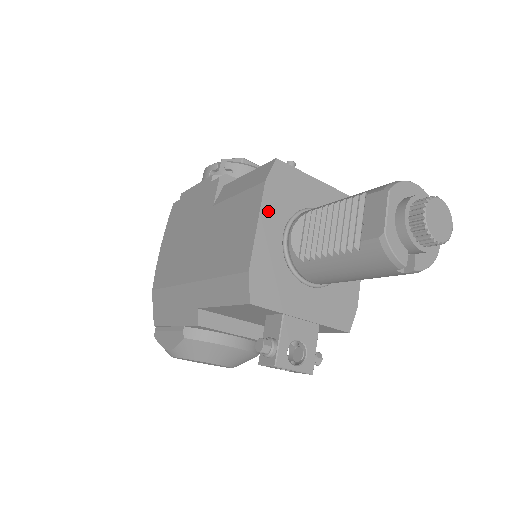
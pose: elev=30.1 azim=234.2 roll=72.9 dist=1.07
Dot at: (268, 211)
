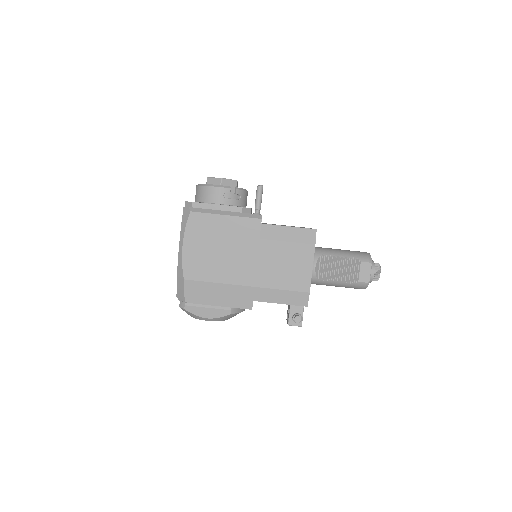
Dot at: (313, 259)
